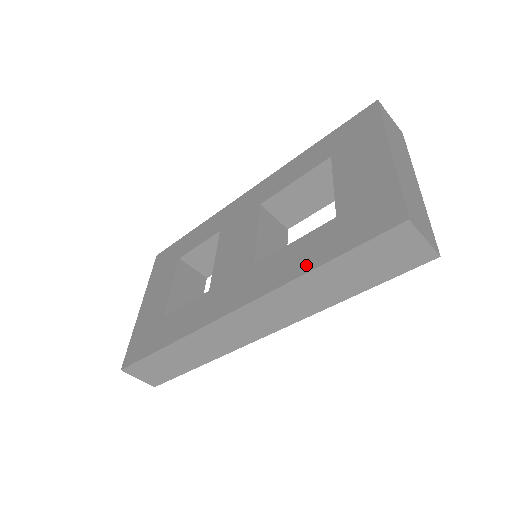
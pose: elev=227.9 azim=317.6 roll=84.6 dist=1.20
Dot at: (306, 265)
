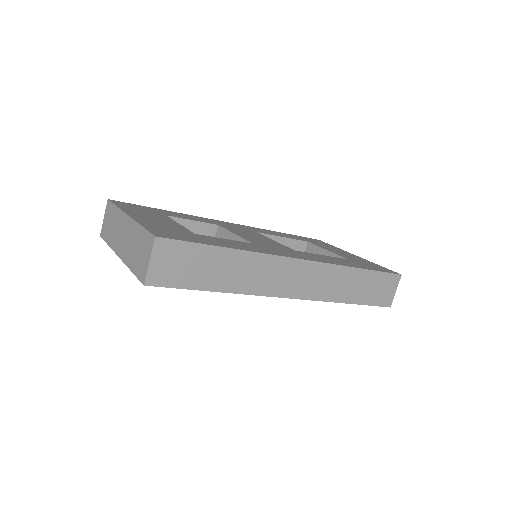
Dot at: (350, 265)
